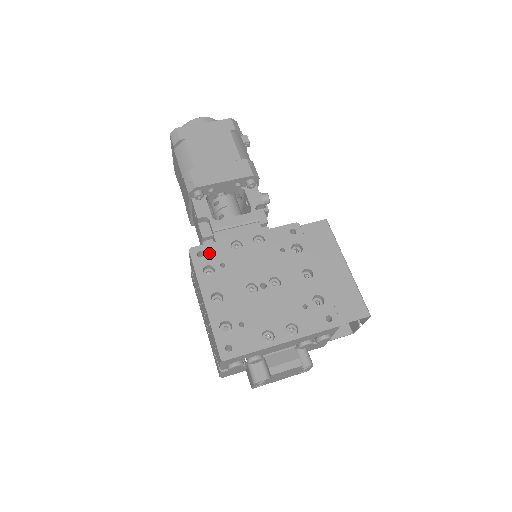
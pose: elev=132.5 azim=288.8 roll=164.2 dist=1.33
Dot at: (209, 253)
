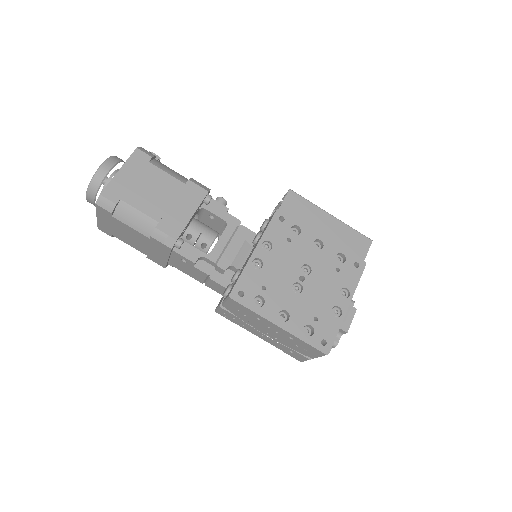
Dot at: (246, 287)
